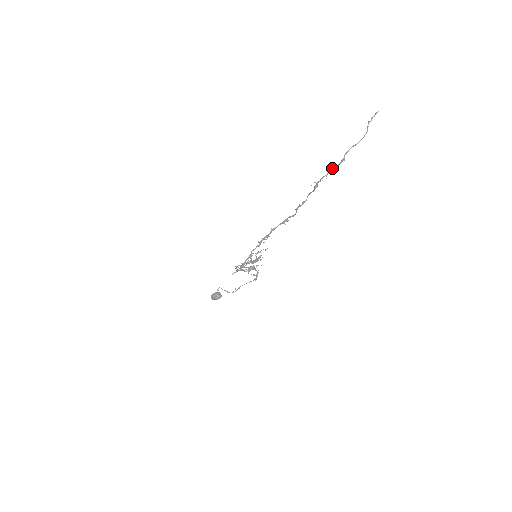
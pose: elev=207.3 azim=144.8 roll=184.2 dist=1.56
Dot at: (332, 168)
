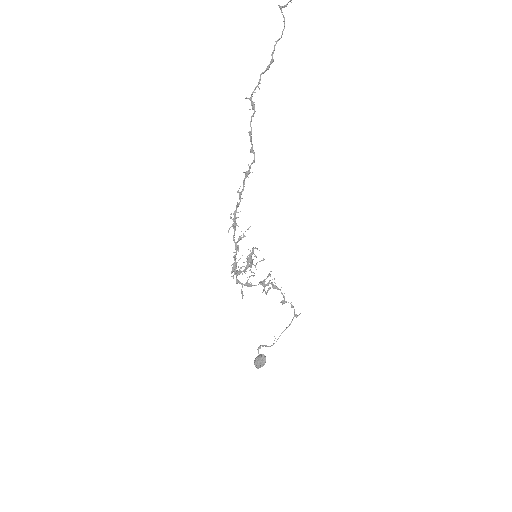
Dot at: (260, 74)
